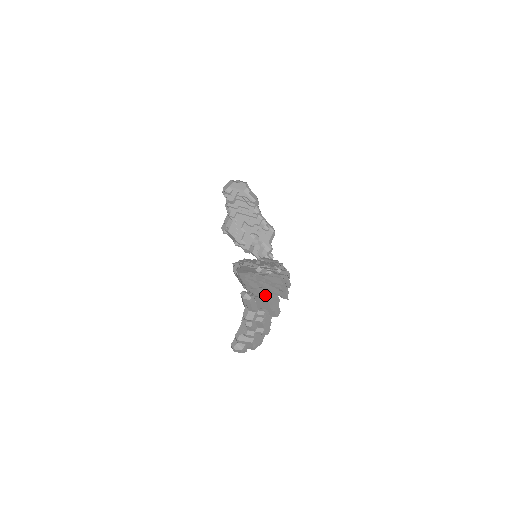
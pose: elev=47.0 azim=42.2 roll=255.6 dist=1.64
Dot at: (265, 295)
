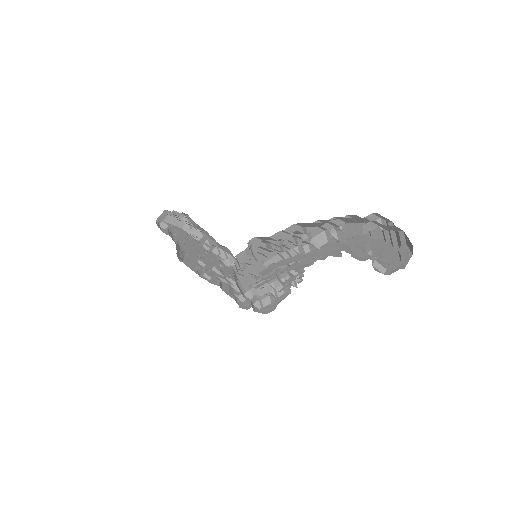
Dot at: occluded
